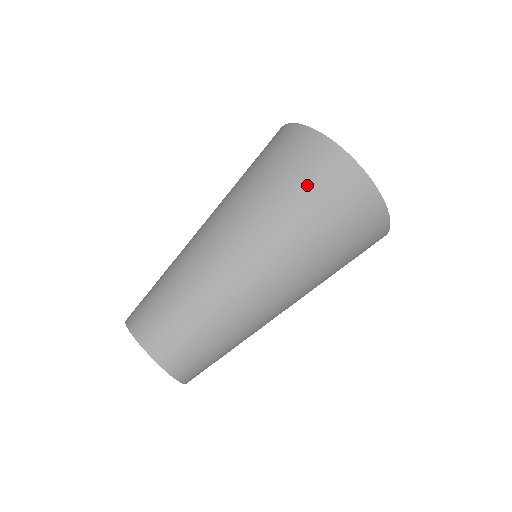
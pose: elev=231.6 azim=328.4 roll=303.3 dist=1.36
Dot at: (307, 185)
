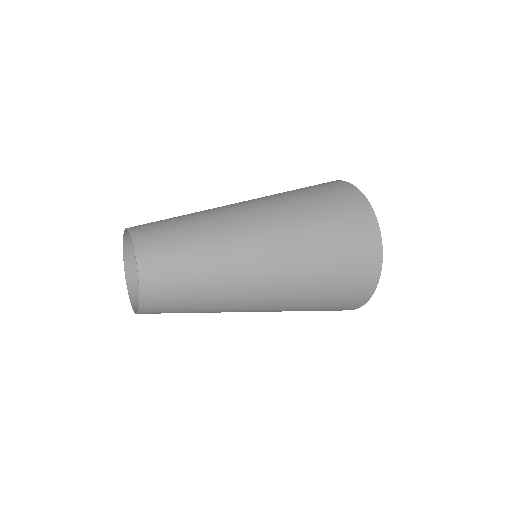
Dot at: (328, 202)
